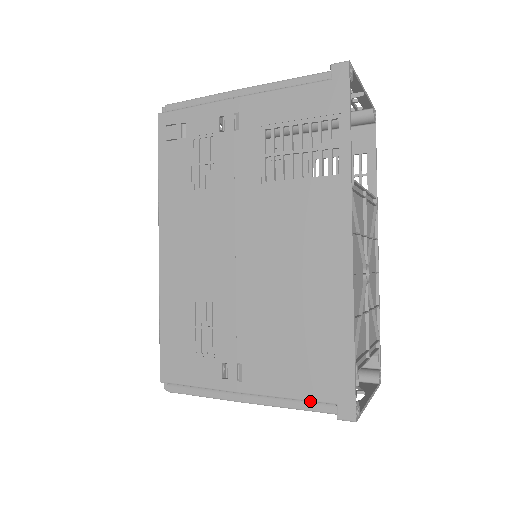
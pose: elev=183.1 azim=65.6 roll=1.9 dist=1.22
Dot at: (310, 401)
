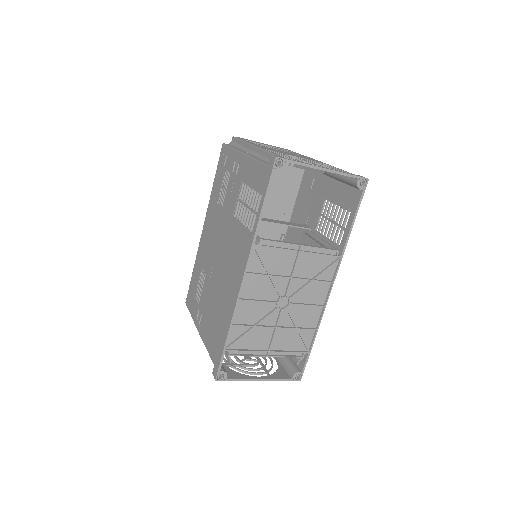
Dot at: (210, 356)
